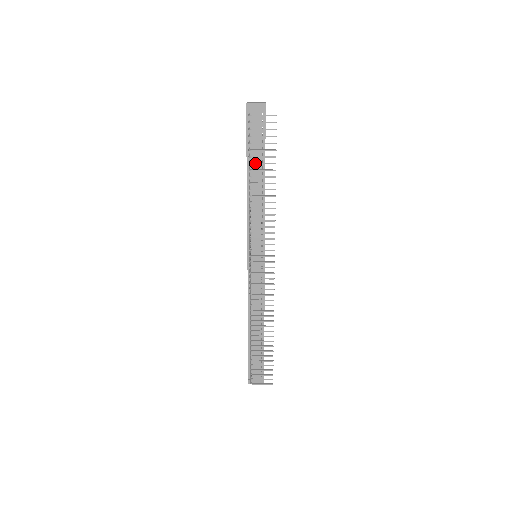
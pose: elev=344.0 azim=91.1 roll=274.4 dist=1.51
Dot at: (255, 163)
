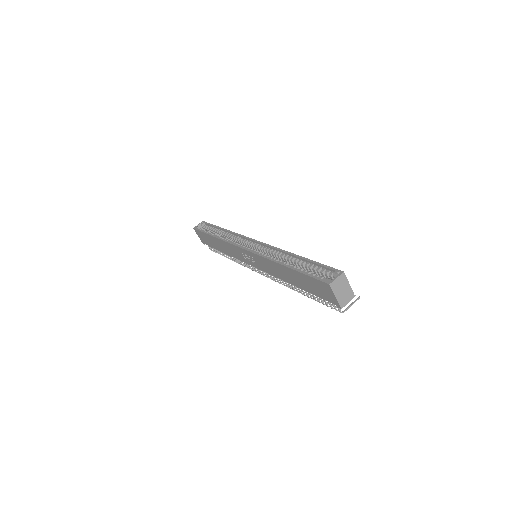
Dot at: occluded
